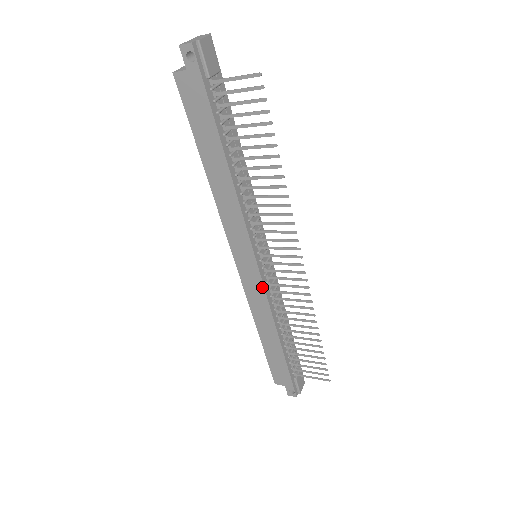
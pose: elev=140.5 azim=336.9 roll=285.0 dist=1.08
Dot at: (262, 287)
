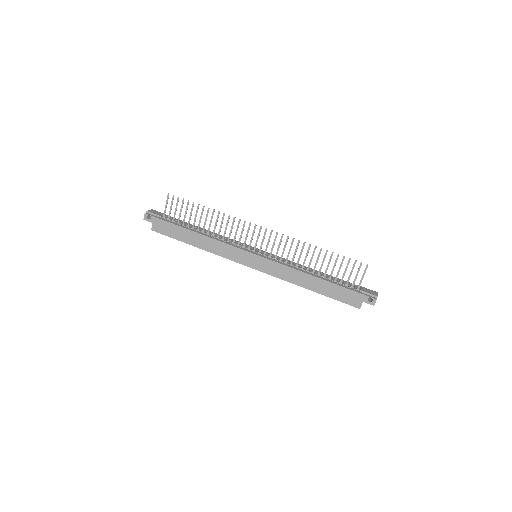
Dot at: (271, 262)
